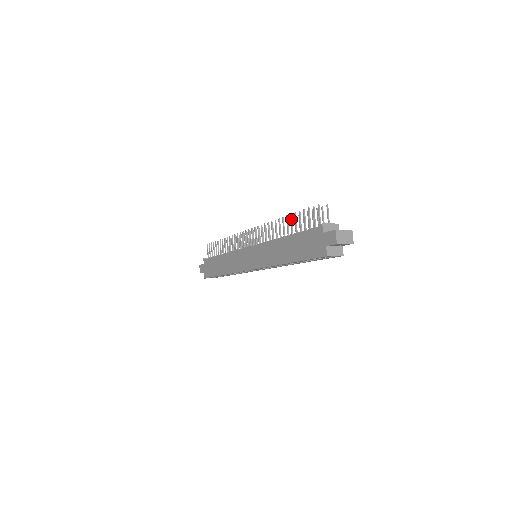
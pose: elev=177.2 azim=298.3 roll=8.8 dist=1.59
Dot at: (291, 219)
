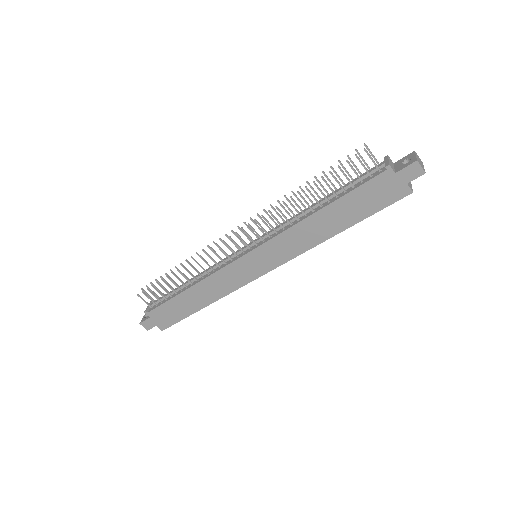
Dot at: (318, 187)
